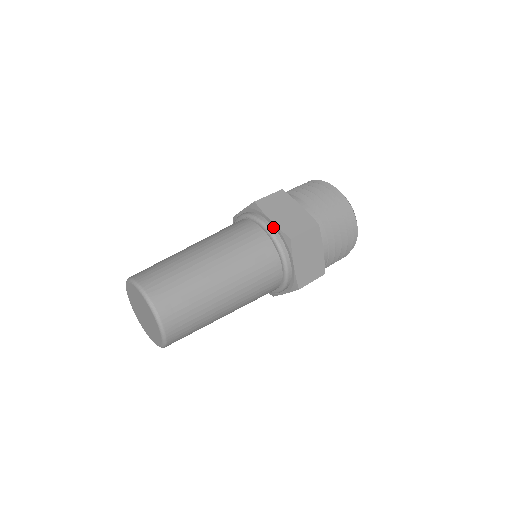
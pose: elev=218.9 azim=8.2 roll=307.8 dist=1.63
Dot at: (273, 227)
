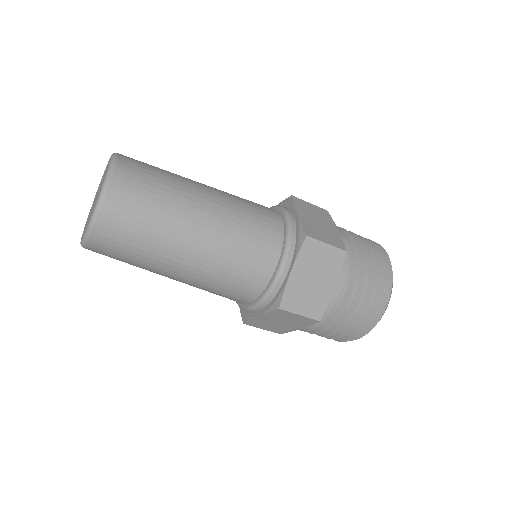
Dot at: (295, 221)
